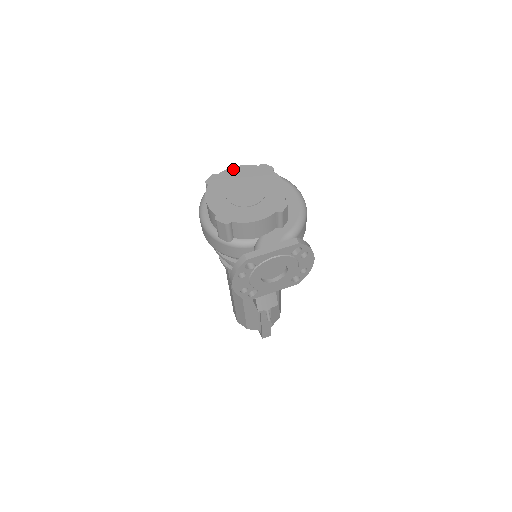
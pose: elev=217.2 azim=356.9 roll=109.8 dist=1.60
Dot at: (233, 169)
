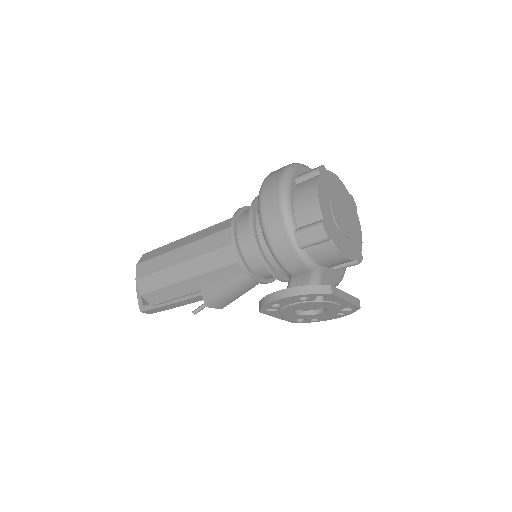
Dot at: (336, 177)
